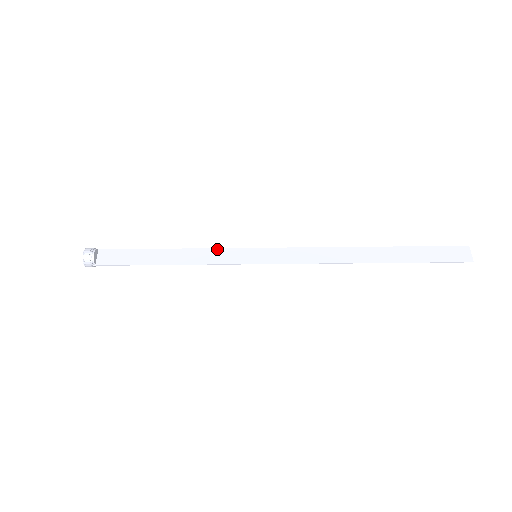
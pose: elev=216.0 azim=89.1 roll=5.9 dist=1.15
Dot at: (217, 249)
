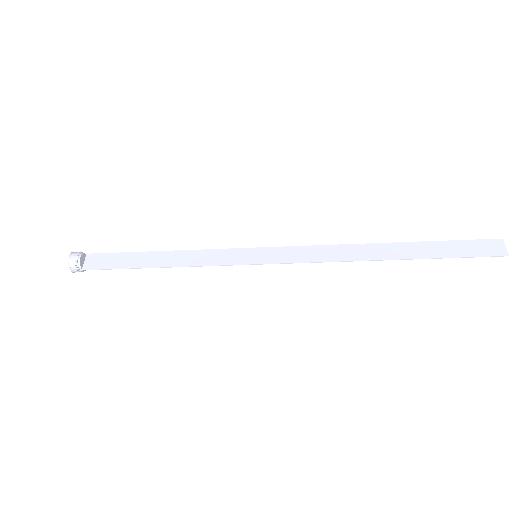
Dot at: (213, 250)
